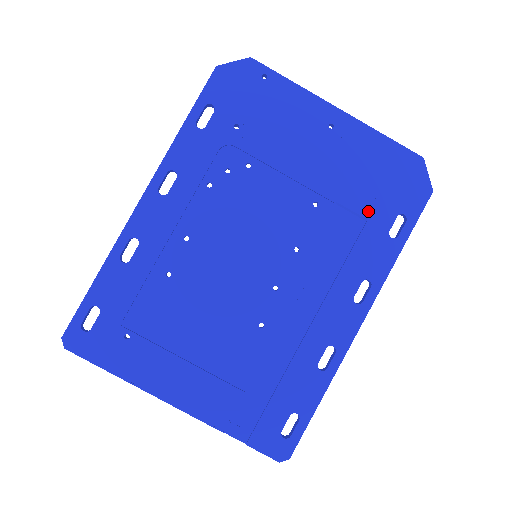
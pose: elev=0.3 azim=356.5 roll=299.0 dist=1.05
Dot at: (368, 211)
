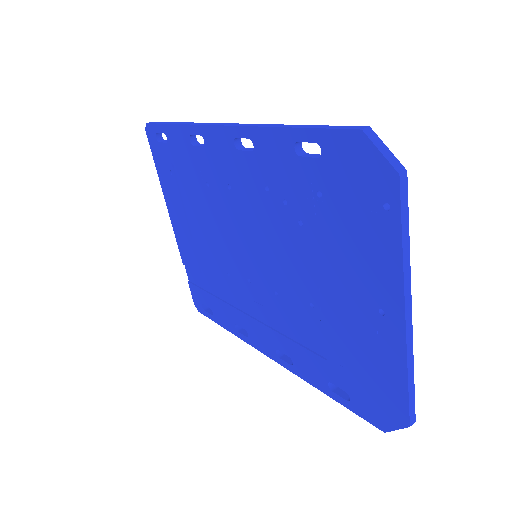
Dot at: (334, 361)
